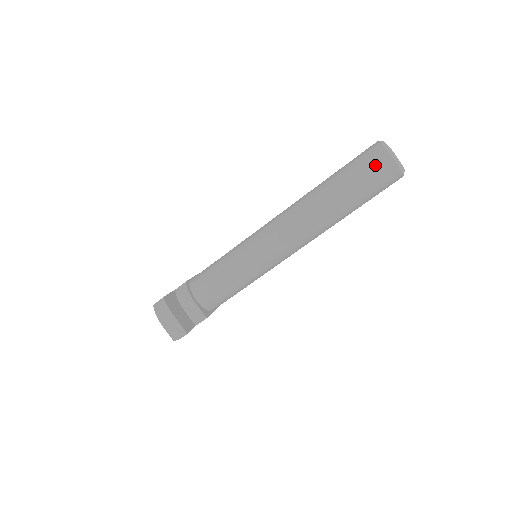
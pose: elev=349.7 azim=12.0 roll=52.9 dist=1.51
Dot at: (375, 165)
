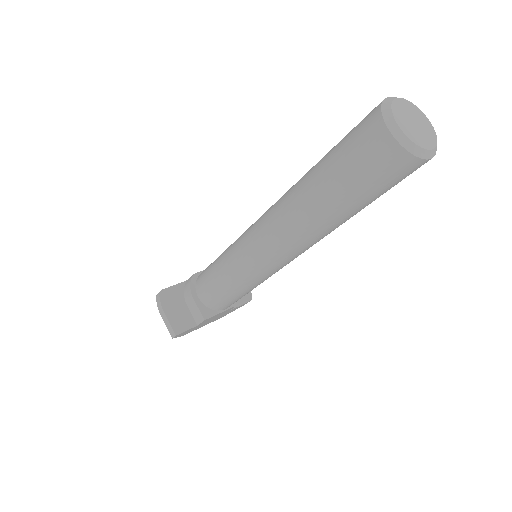
Dot at: (364, 144)
